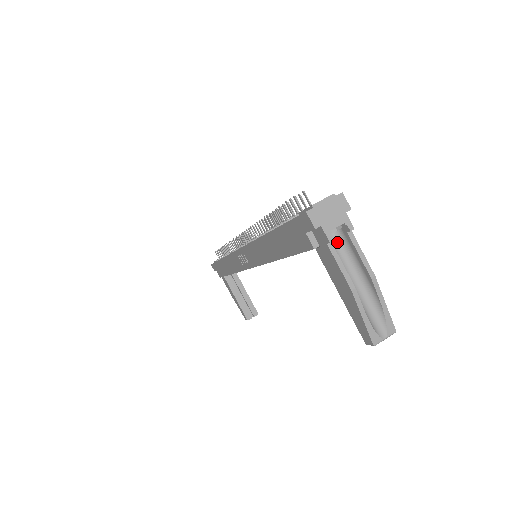
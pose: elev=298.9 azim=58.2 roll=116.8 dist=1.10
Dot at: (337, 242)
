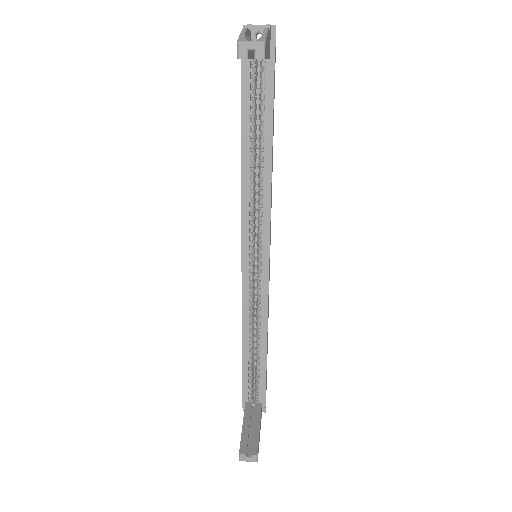
Dot at: occluded
